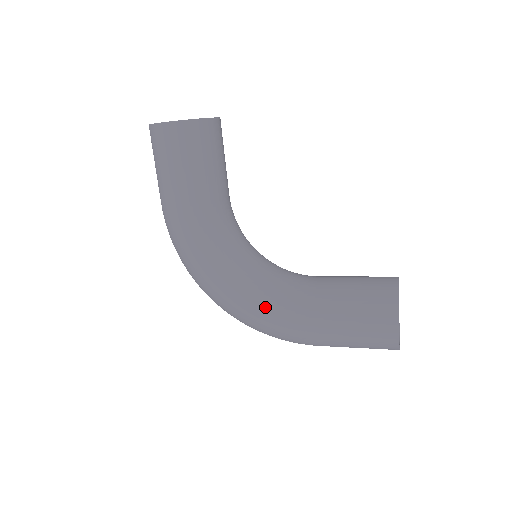
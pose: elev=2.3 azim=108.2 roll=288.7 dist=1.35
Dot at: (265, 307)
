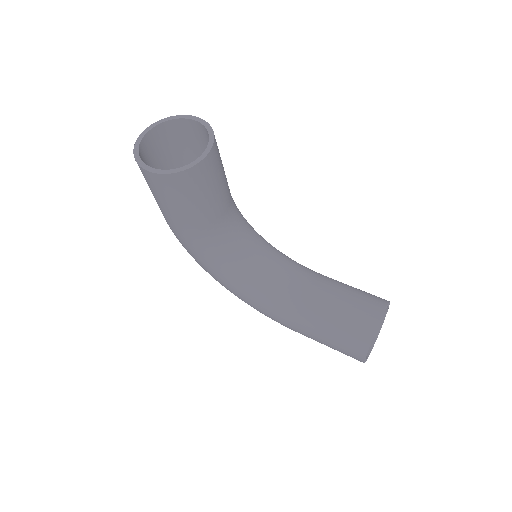
Dot at: (258, 306)
